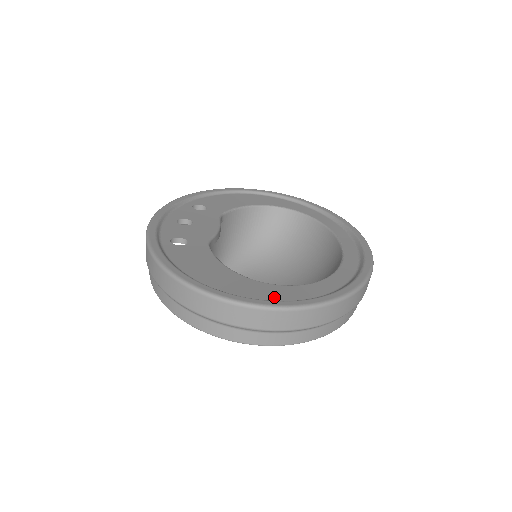
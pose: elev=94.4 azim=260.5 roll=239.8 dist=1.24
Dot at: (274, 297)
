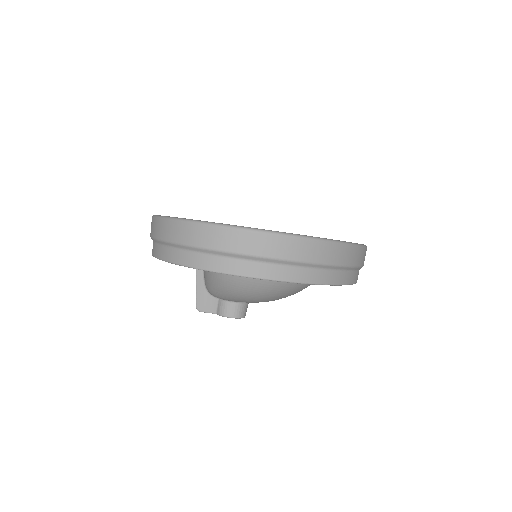
Dot at: occluded
